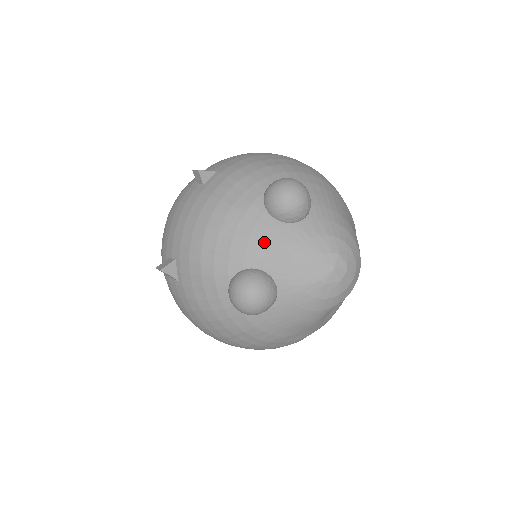
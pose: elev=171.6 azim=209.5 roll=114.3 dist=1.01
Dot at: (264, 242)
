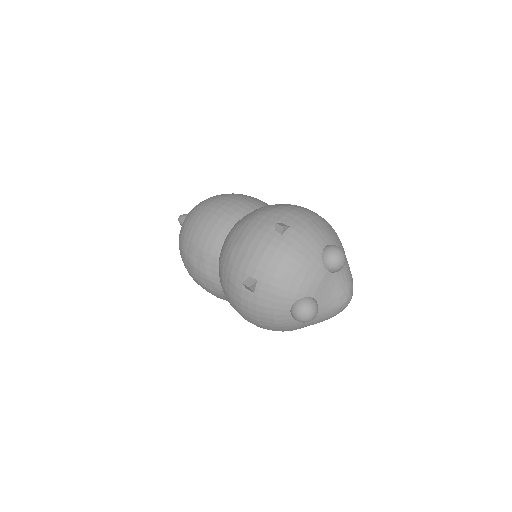
Dot at: (320, 283)
